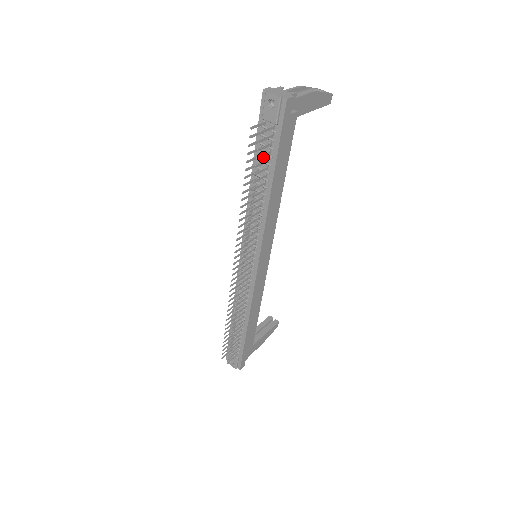
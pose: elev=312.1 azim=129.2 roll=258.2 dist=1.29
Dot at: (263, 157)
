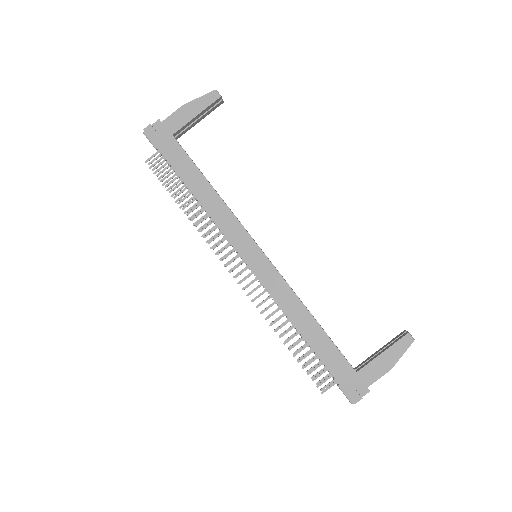
Dot at: occluded
